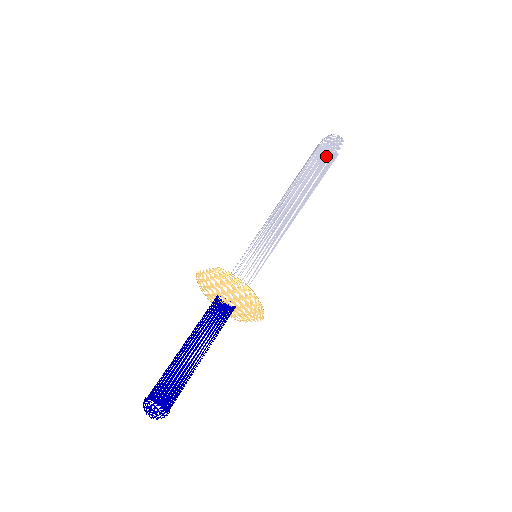
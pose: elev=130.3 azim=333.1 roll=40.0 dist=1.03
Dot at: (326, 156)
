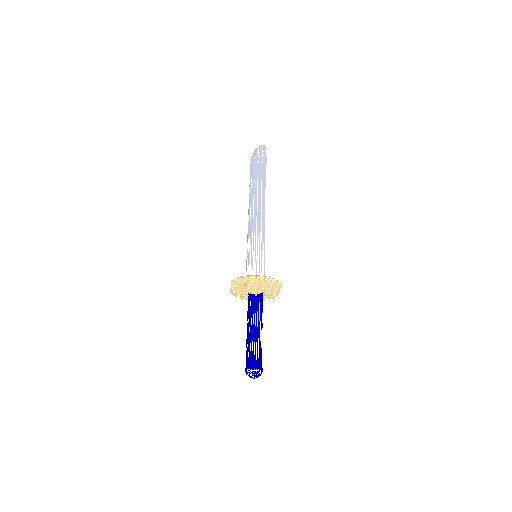
Dot at: (259, 166)
